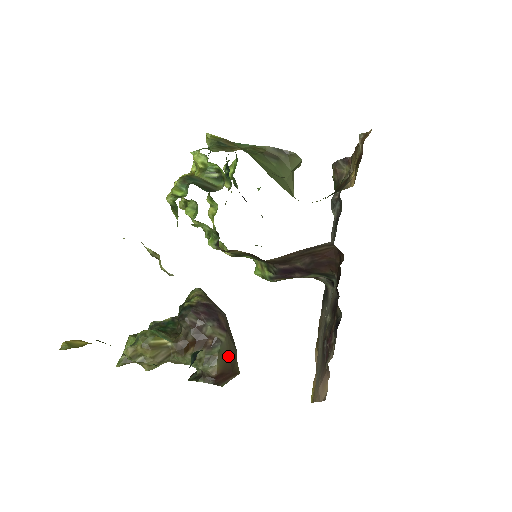
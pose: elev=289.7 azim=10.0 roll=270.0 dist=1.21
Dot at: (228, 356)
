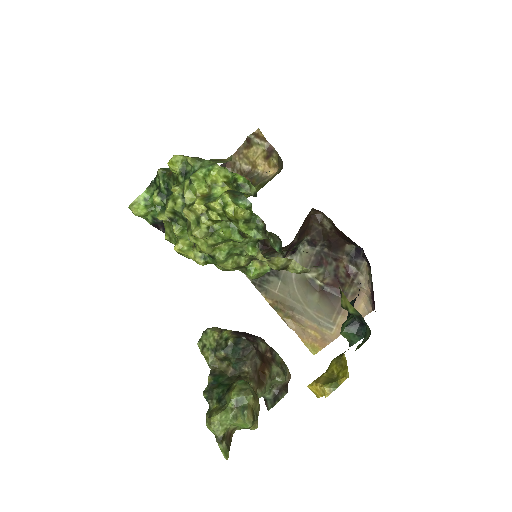
Dot at: occluded
